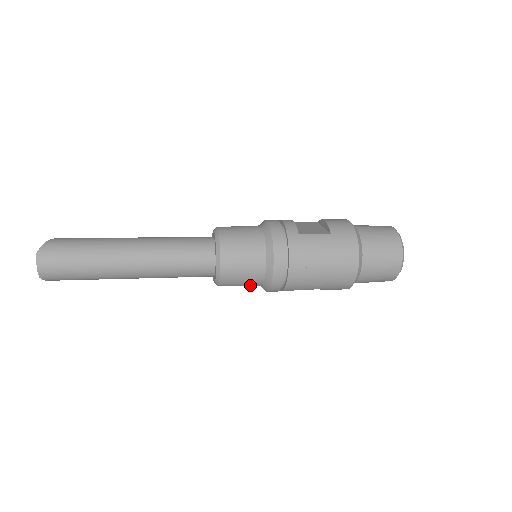
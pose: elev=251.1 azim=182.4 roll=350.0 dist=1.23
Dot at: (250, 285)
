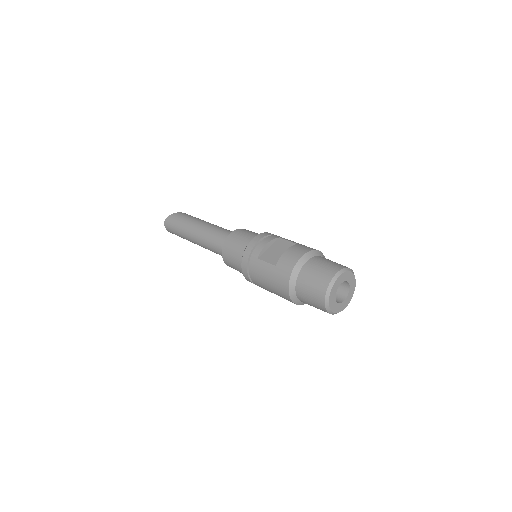
Dot at: occluded
